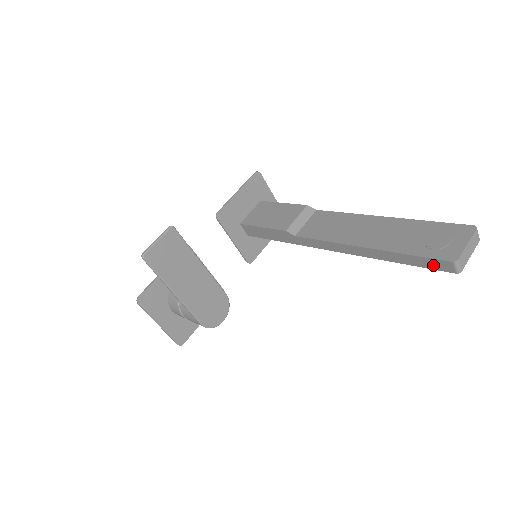
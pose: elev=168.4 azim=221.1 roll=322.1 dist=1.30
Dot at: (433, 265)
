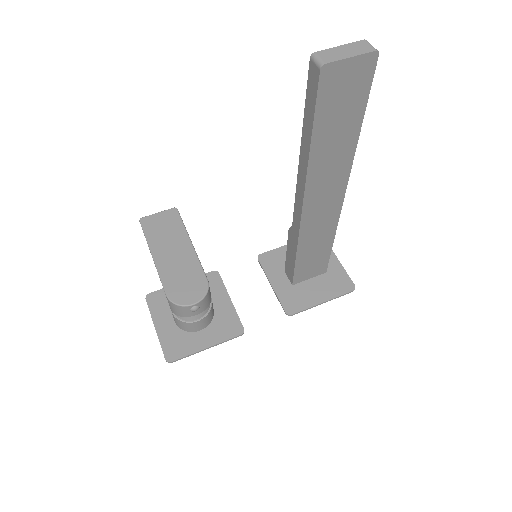
Dot at: (313, 90)
